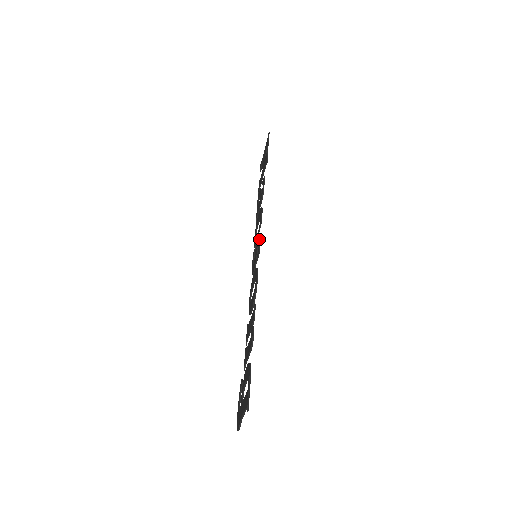
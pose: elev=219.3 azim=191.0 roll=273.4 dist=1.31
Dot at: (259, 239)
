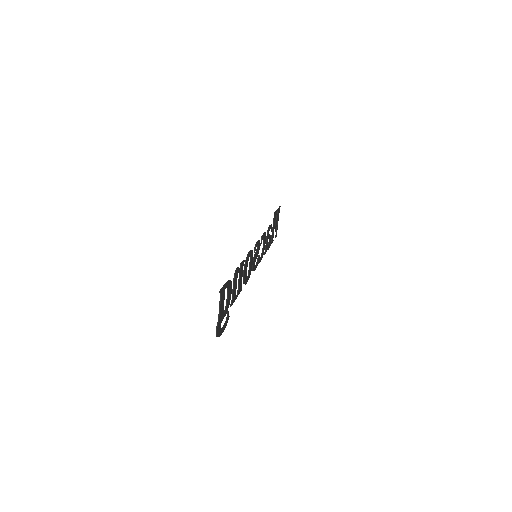
Dot at: (258, 240)
